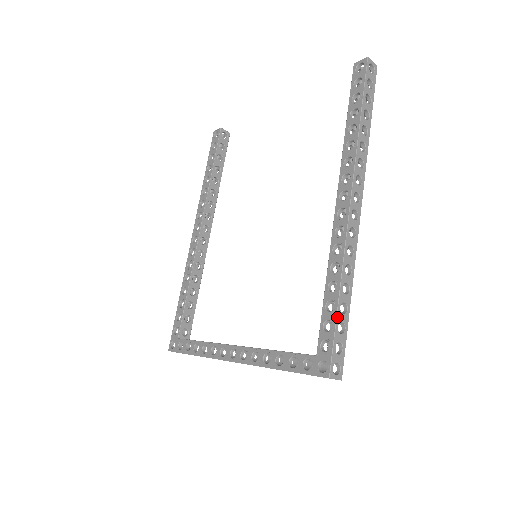
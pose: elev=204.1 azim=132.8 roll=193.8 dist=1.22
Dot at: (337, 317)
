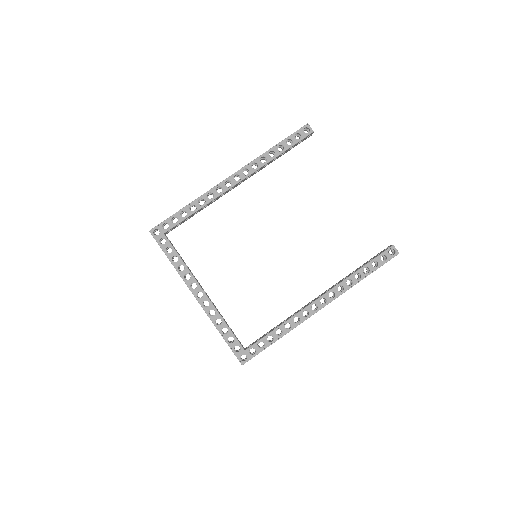
Dot at: occluded
